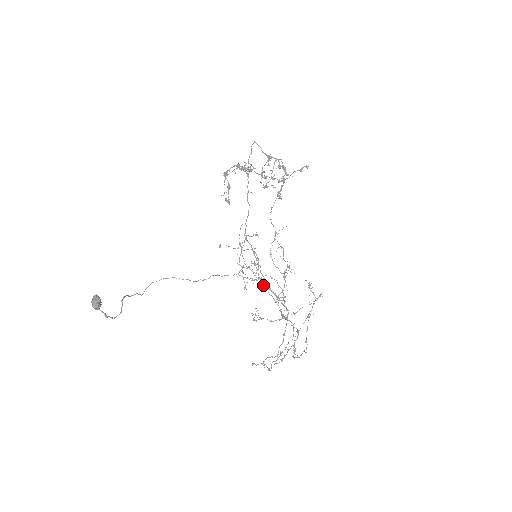
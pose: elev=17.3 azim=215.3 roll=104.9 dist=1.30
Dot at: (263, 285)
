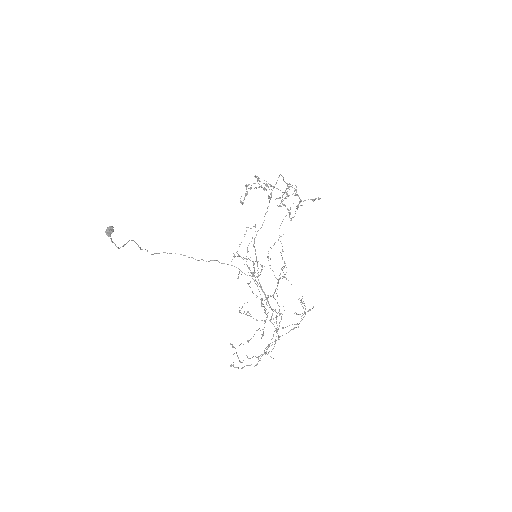
Dot at: (252, 274)
